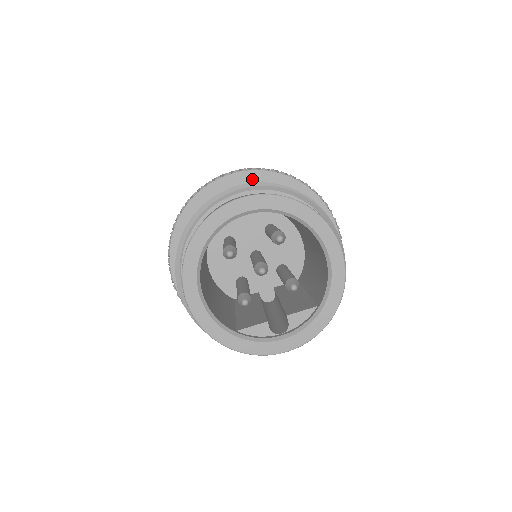
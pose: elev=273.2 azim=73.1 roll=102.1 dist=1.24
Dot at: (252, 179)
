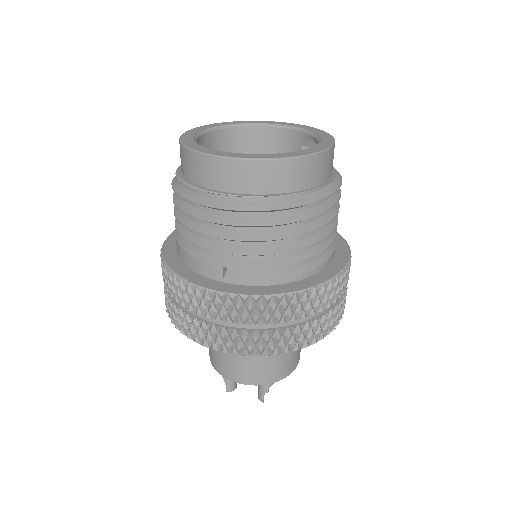
Dot at: occluded
